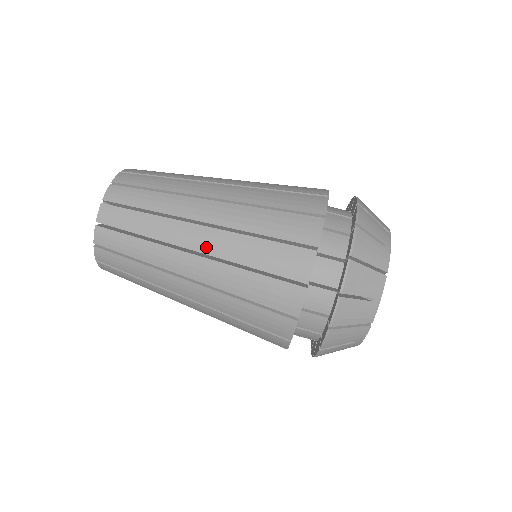
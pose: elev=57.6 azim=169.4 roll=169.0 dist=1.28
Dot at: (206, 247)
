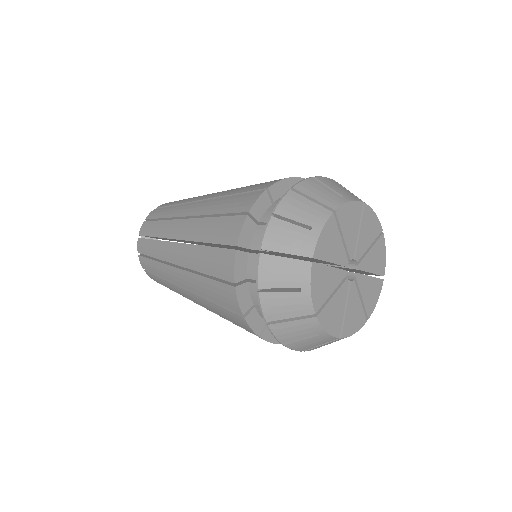
Dot at: (181, 261)
